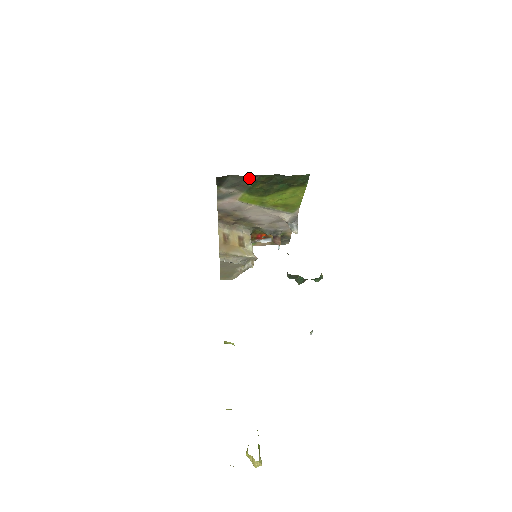
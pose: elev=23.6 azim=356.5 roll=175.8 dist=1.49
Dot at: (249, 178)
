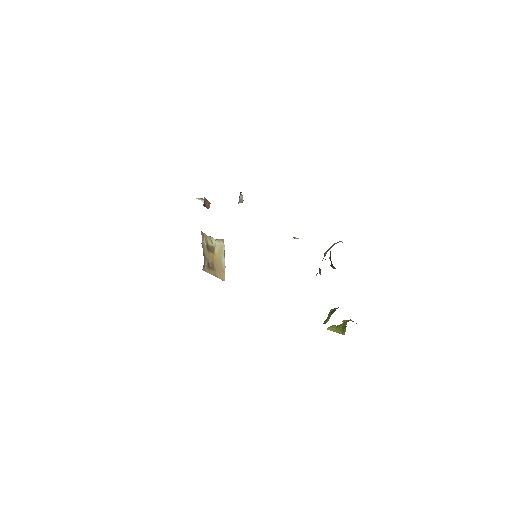
Dot at: occluded
